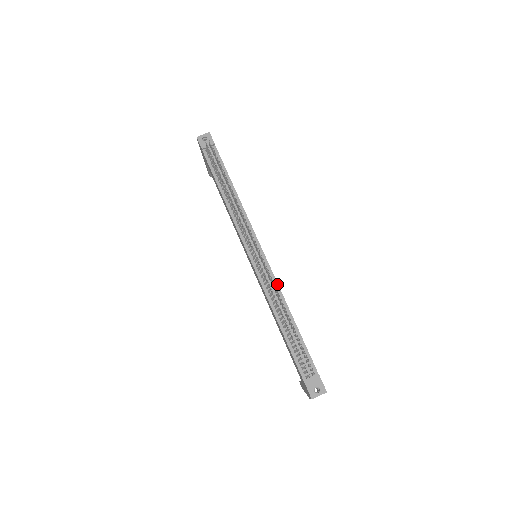
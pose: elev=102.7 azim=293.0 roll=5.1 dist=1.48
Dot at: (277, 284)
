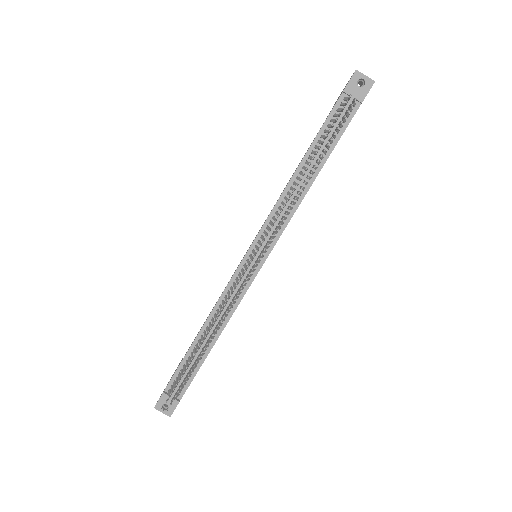
Dot at: (238, 304)
